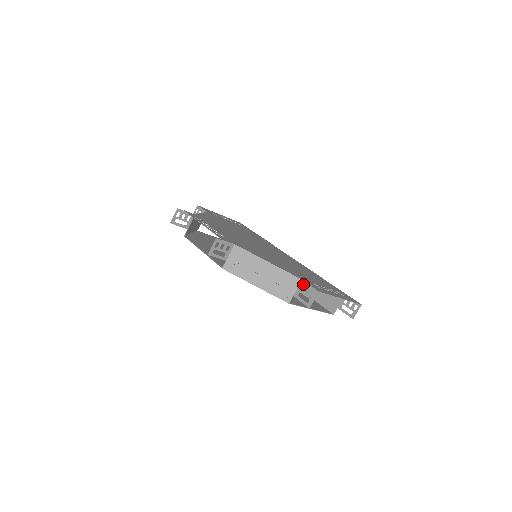
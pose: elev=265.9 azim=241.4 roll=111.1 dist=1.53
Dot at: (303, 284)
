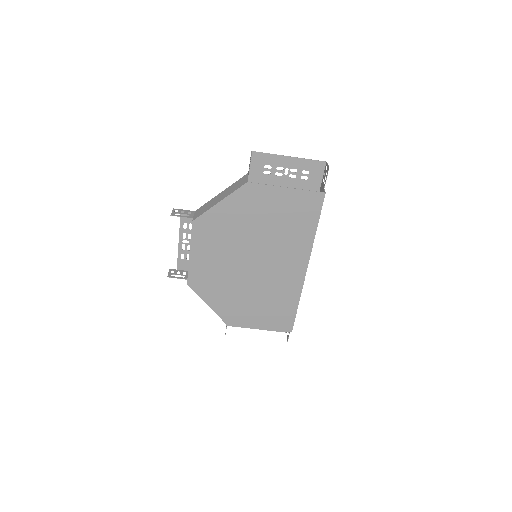
Dot at: occluded
